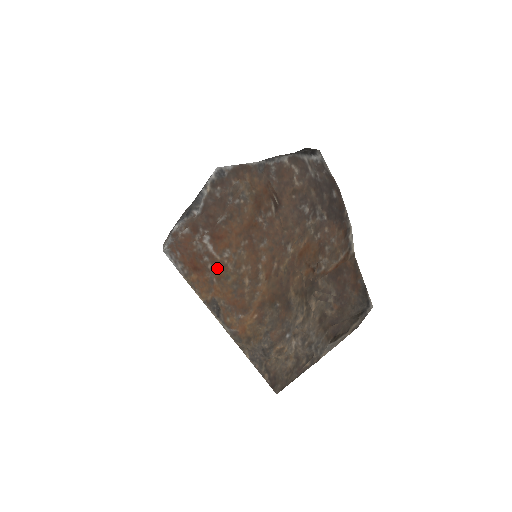
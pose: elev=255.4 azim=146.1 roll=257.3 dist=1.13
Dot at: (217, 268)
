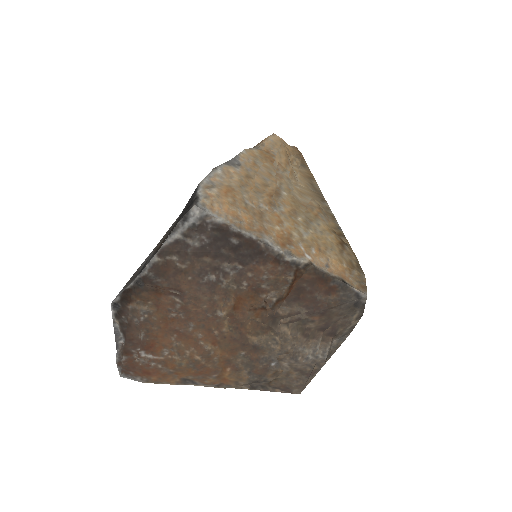
Dot at: (167, 364)
